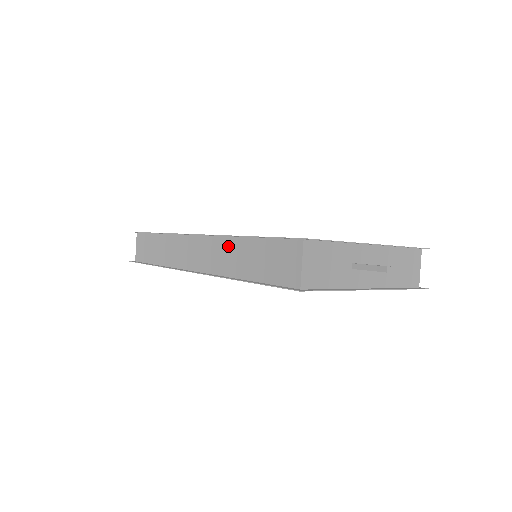
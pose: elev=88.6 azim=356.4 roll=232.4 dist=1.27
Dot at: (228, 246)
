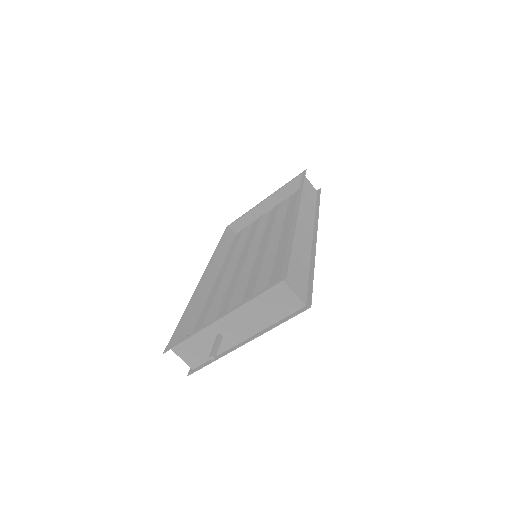
Dot at: (199, 302)
